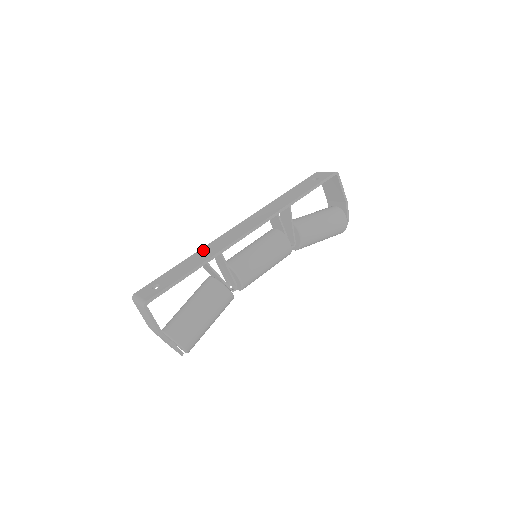
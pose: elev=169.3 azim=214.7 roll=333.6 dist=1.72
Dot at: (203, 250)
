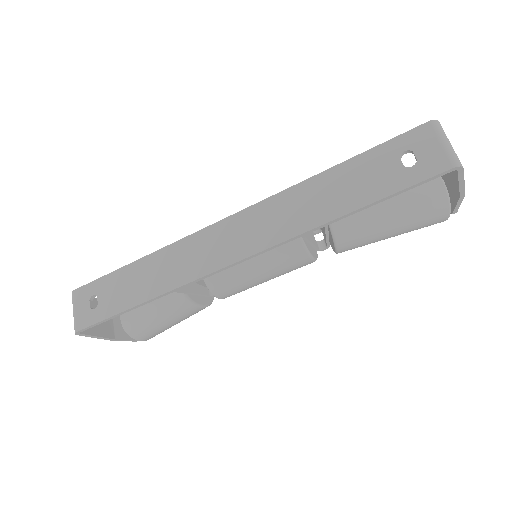
Dot at: (164, 256)
